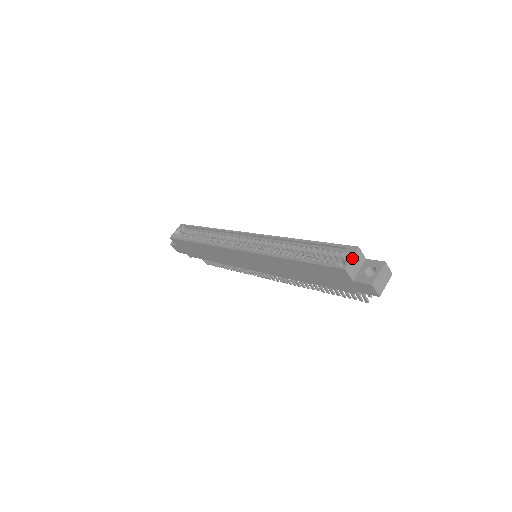
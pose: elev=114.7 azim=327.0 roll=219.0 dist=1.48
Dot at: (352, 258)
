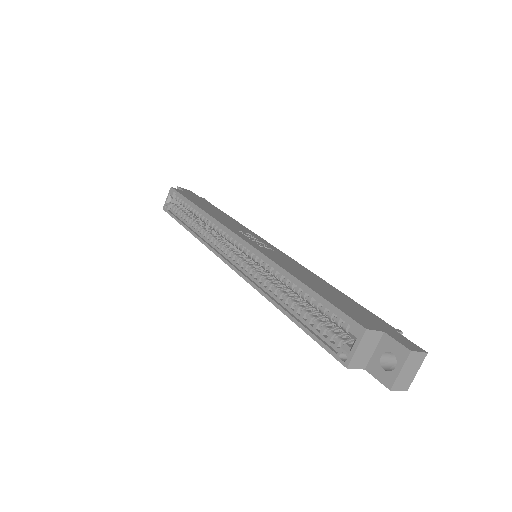
Dot at: (357, 348)
